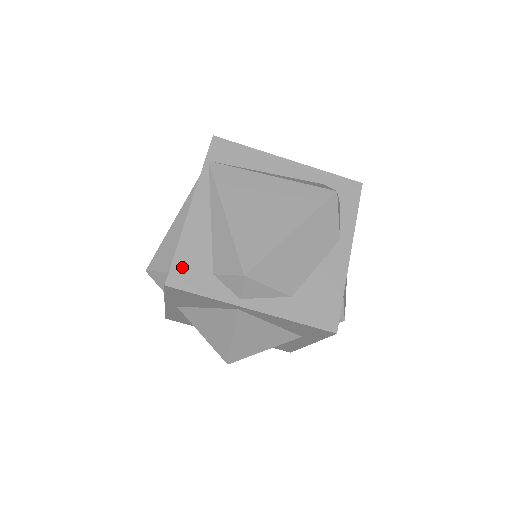
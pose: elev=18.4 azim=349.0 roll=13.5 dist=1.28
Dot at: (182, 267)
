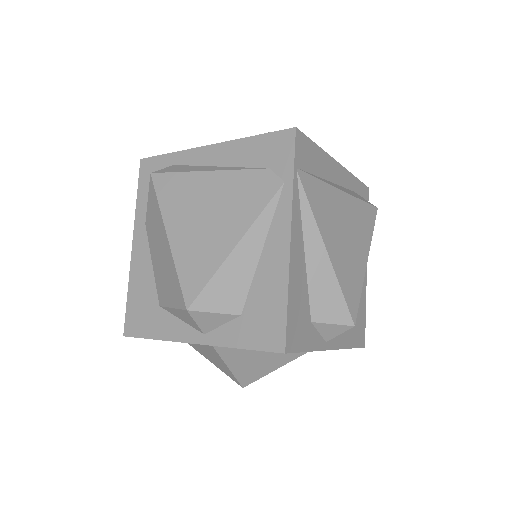
Dot at: (293, 323)
